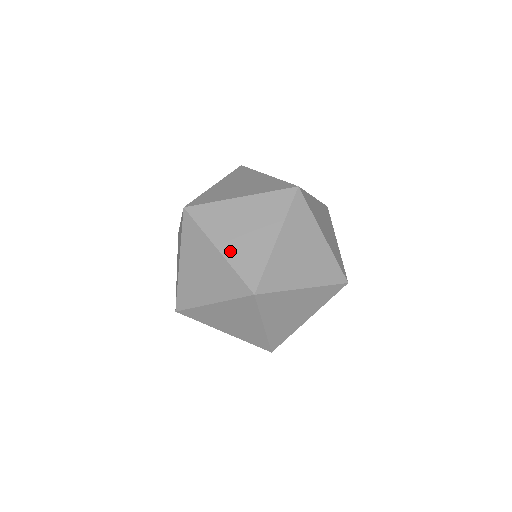
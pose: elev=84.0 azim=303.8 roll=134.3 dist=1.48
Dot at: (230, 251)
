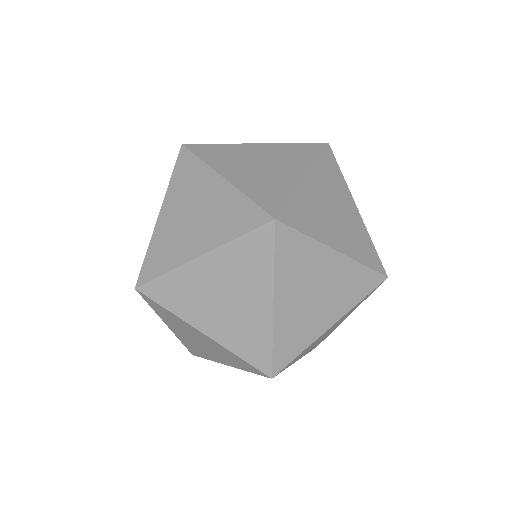
Dot at: (241, 180)
